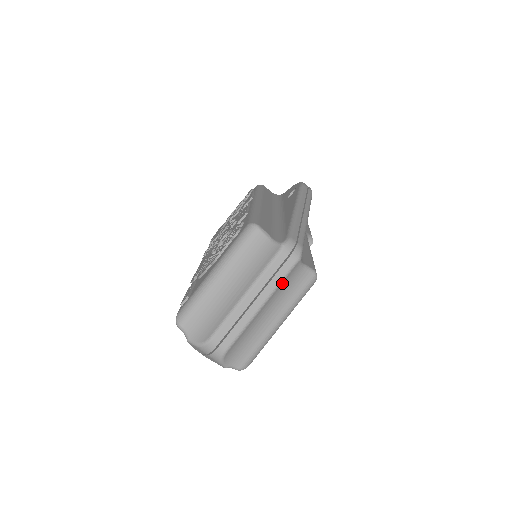
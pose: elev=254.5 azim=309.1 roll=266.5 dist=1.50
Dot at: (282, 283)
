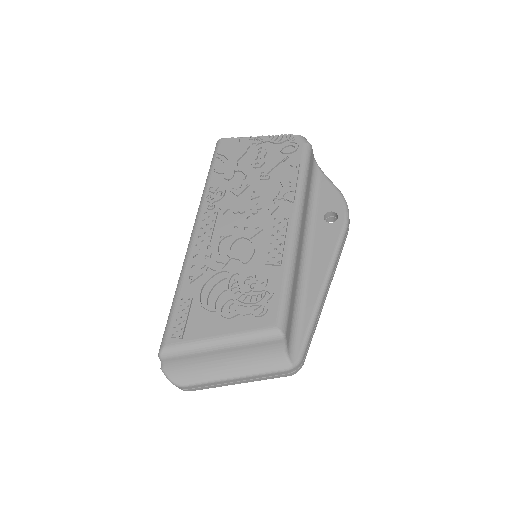
Dot at: occluded
